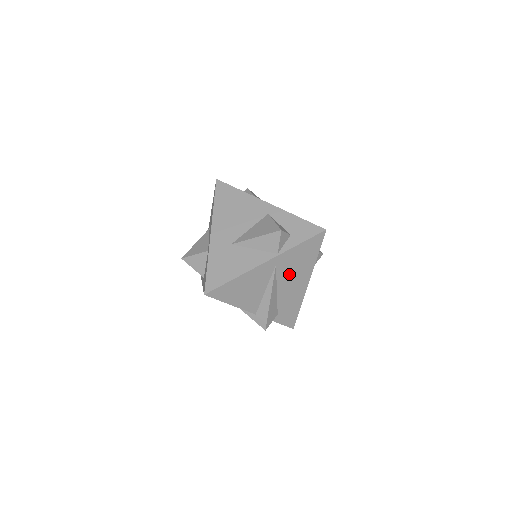
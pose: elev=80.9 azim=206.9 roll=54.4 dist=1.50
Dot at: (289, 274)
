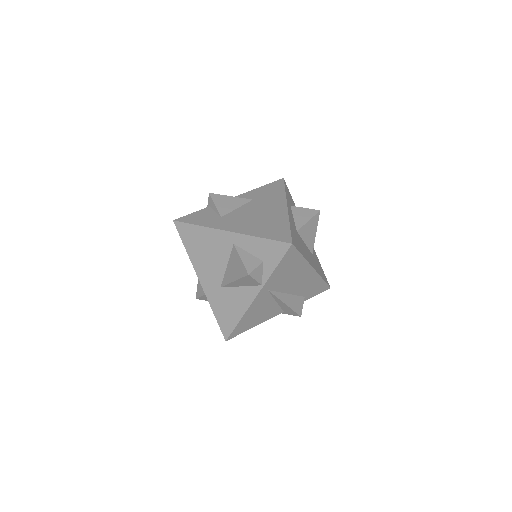
Dot at: (287, 282)
